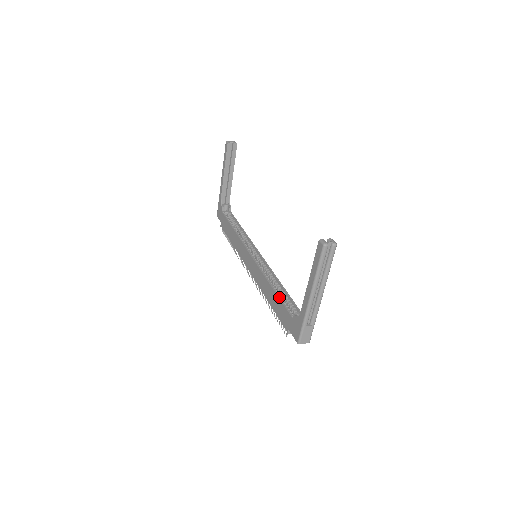
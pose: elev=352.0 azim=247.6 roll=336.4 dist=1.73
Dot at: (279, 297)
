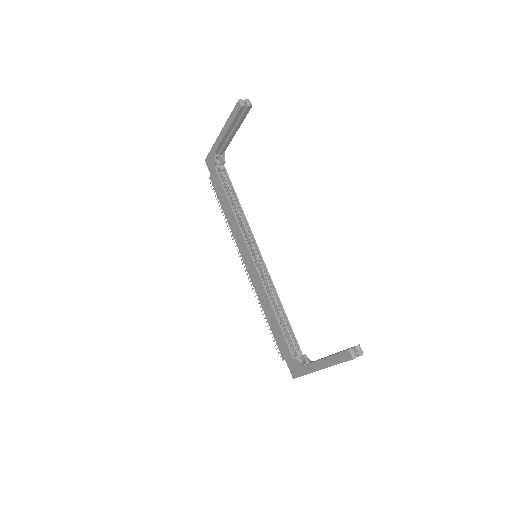
Dot at: (281, 327)
